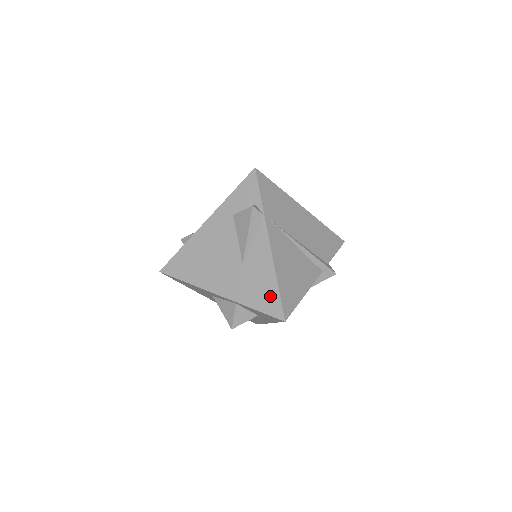
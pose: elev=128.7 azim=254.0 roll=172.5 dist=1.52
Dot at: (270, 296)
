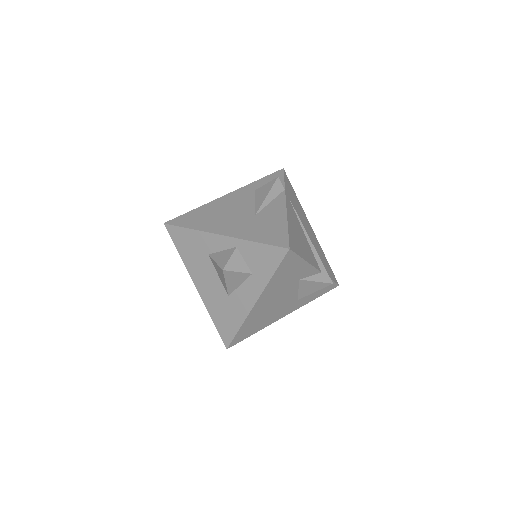
Dot at: (278, 233)
